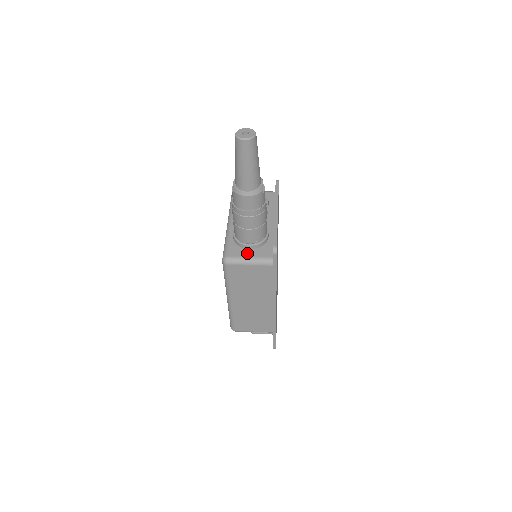
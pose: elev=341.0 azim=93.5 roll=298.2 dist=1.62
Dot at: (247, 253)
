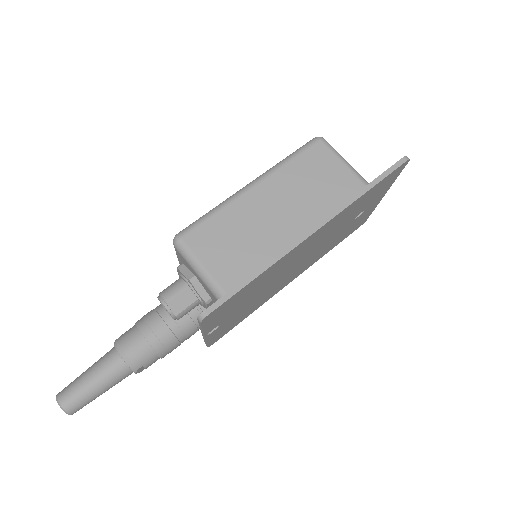
Dot at: occluded
